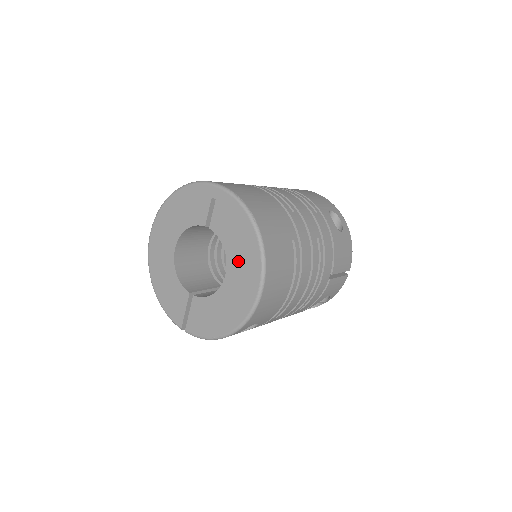
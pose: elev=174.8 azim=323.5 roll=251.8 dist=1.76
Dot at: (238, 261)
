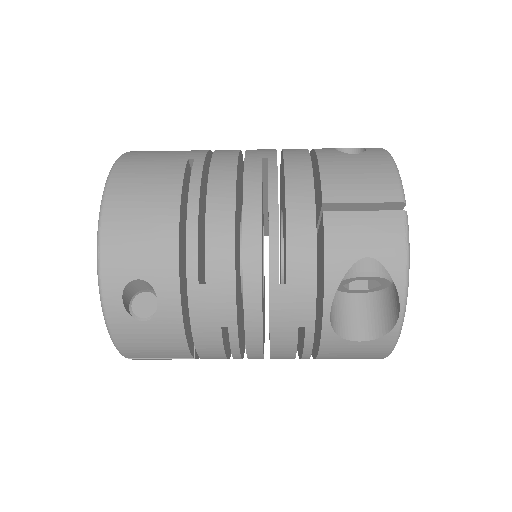
Dot at: occluded
